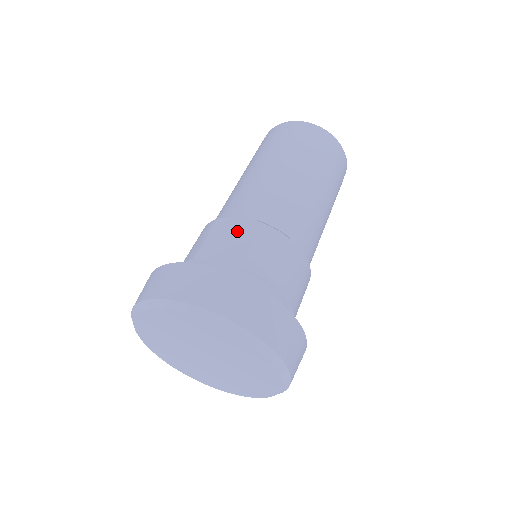
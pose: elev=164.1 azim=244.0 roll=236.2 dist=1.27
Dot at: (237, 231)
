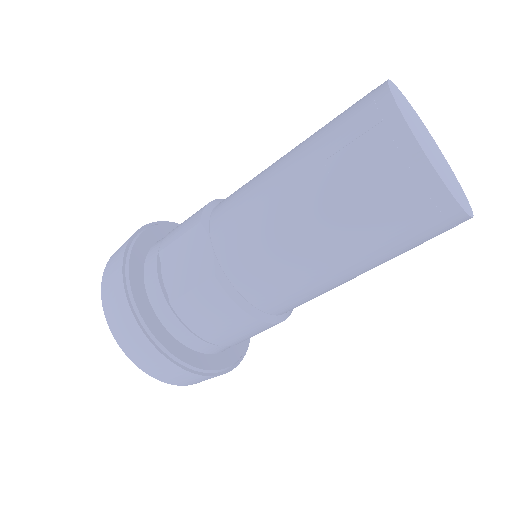
Dot at: (196, 260)
